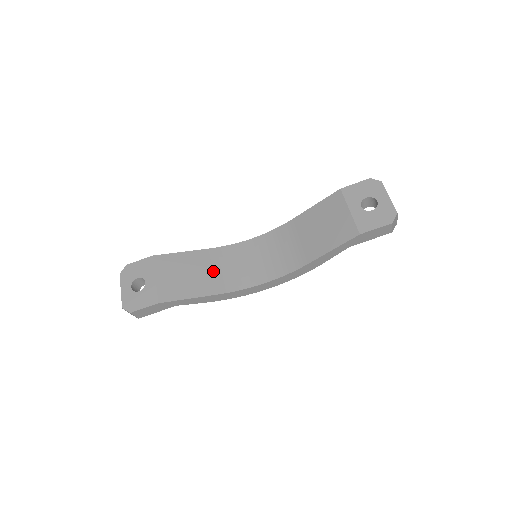
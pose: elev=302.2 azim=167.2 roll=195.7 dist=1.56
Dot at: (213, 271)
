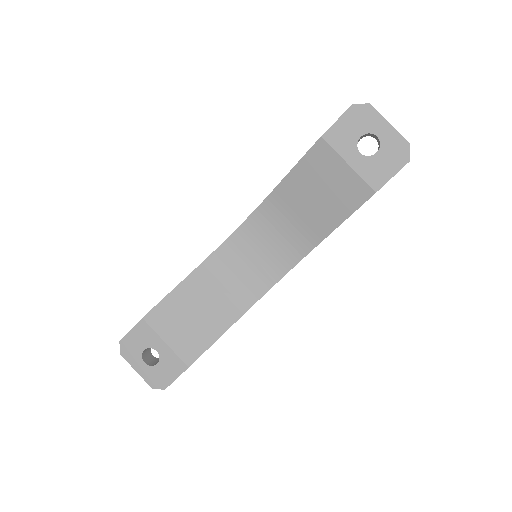
Dot at: (217, 294)
